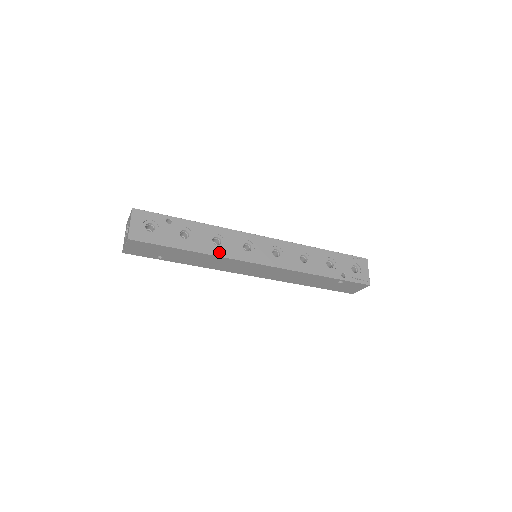
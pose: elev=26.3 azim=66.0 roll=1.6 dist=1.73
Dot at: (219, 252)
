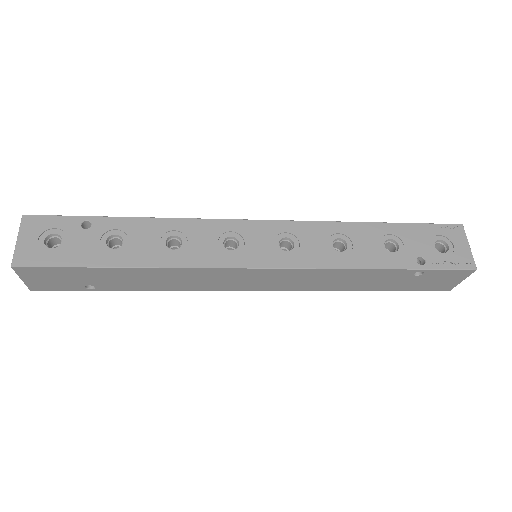
Dot at: (178, 260)
